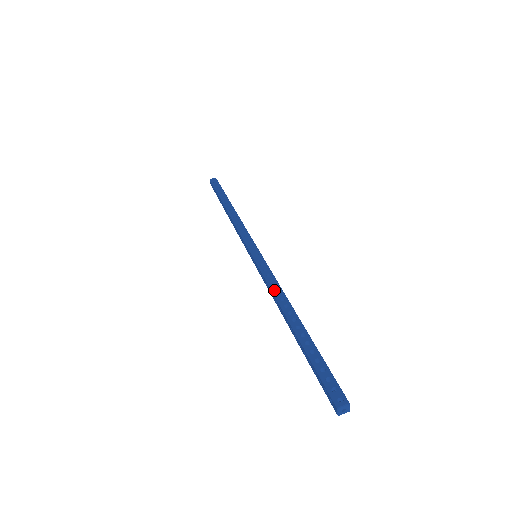
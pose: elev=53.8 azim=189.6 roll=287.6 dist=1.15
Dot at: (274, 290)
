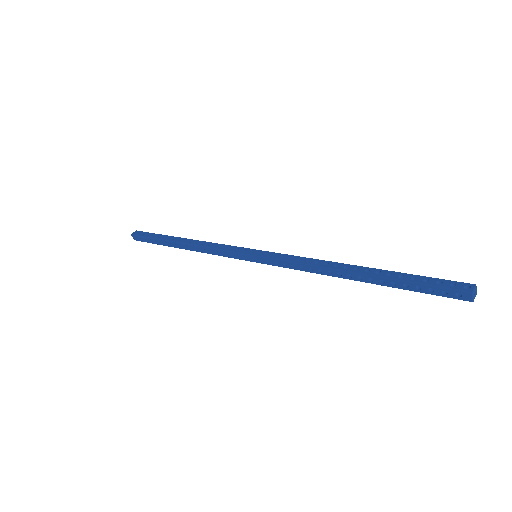
Dot at: (310, 263)
